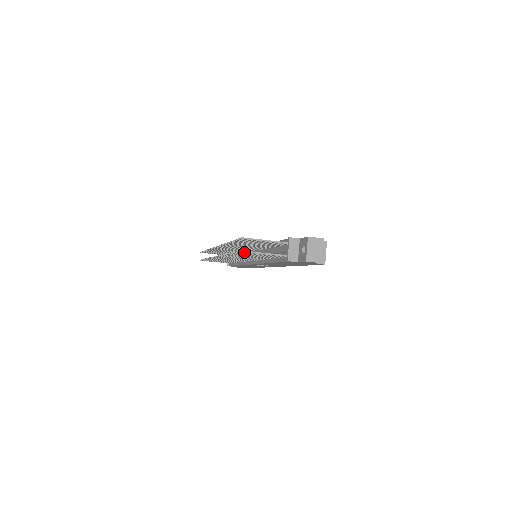
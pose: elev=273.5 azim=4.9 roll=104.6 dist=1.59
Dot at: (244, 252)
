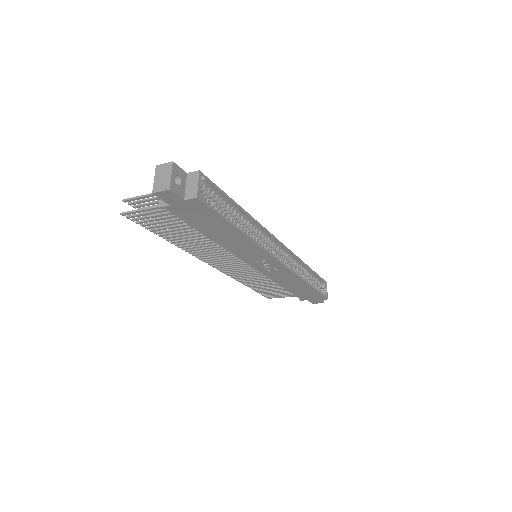
Dot at: (125, 214)
